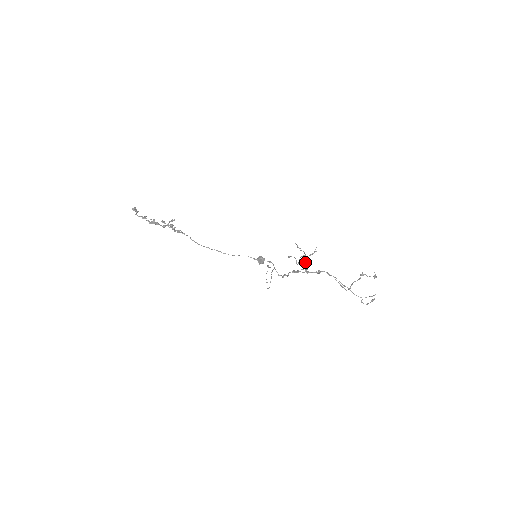
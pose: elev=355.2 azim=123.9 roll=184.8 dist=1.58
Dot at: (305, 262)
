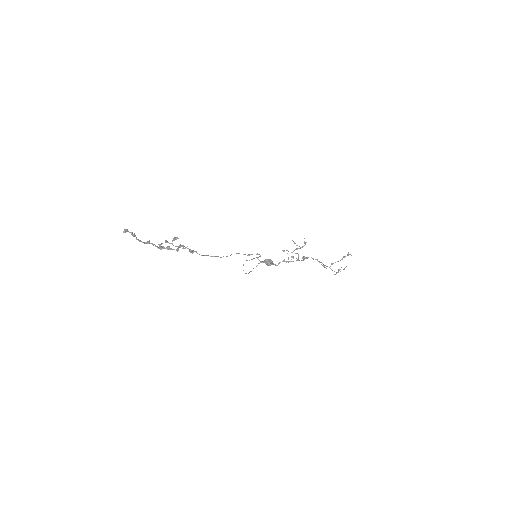
Dot at: (298, 254)
